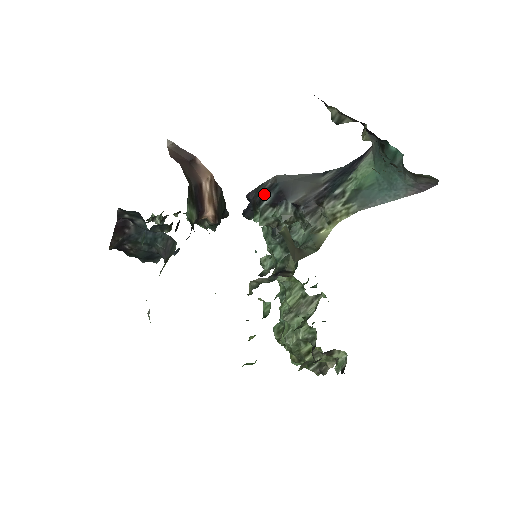
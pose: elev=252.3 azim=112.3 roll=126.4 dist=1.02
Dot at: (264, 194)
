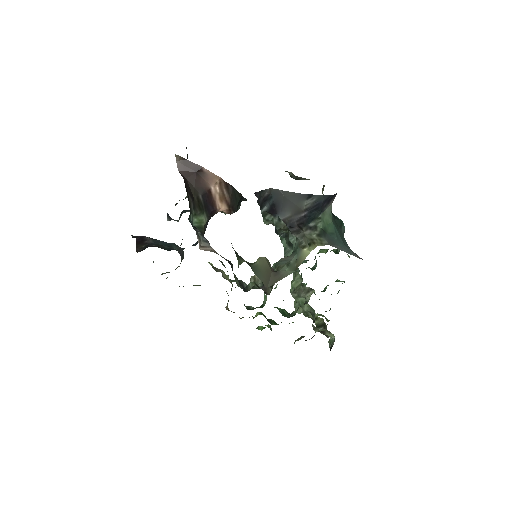
Dot at: (263, 201)
